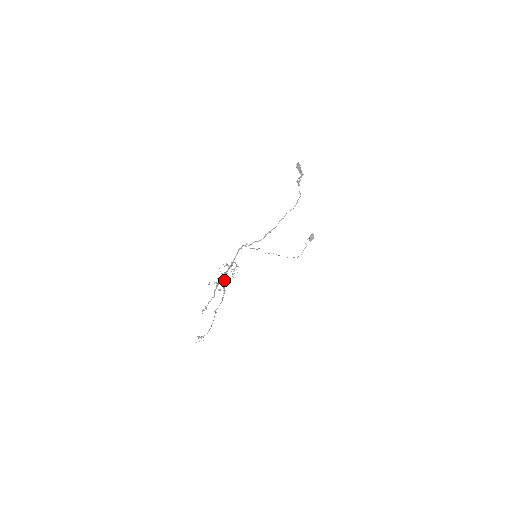
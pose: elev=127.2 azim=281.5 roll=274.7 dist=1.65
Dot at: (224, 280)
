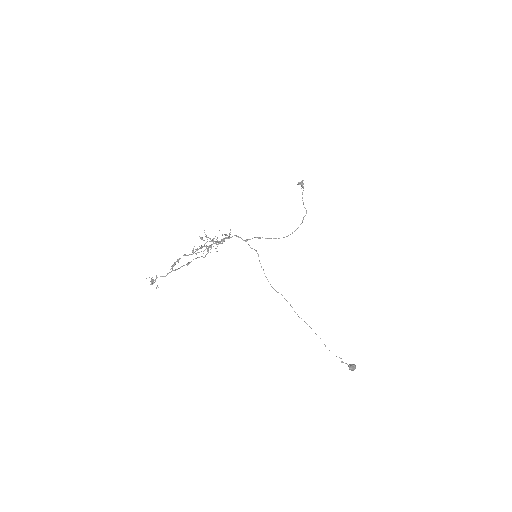
Dot at: (211, 246)
